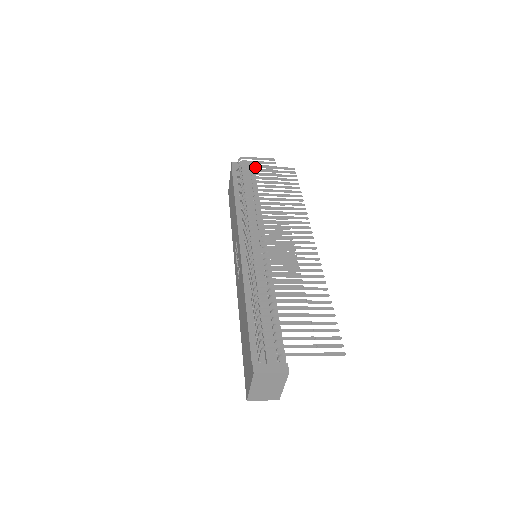
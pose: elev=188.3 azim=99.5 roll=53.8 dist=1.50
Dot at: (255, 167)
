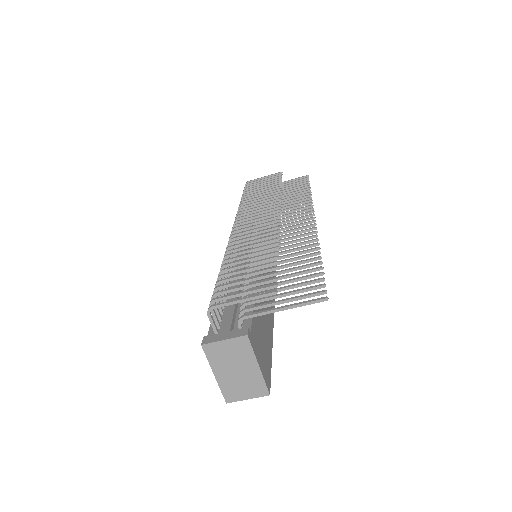
Dot at: occluded
